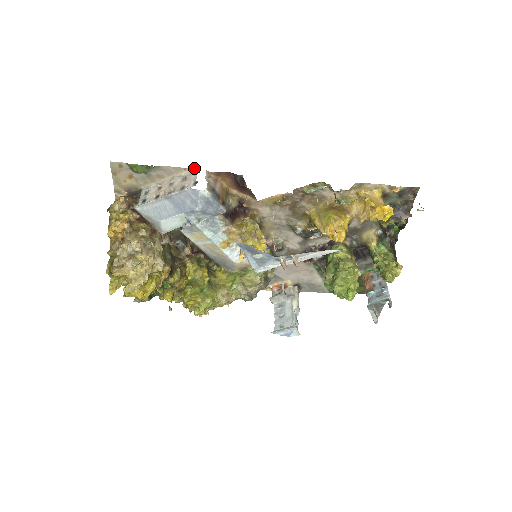
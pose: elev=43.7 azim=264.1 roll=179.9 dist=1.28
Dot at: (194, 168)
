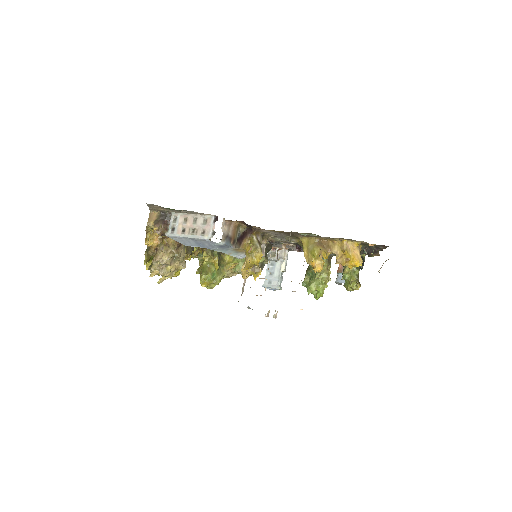
Dot at: (214, 215)
